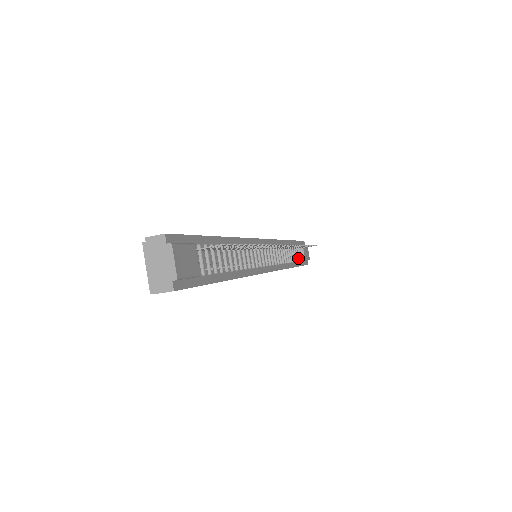
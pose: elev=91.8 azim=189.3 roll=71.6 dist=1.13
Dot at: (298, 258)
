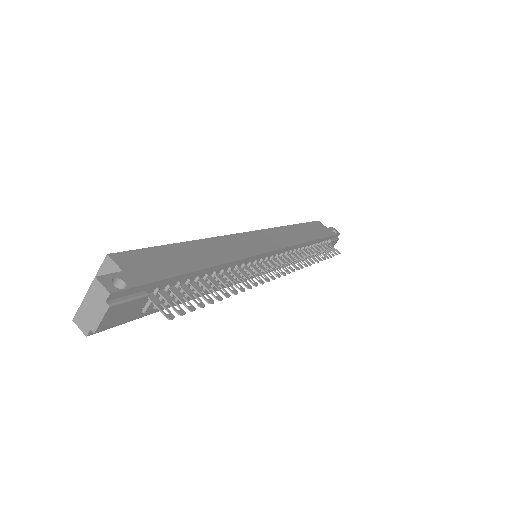
Dot at: occluded
